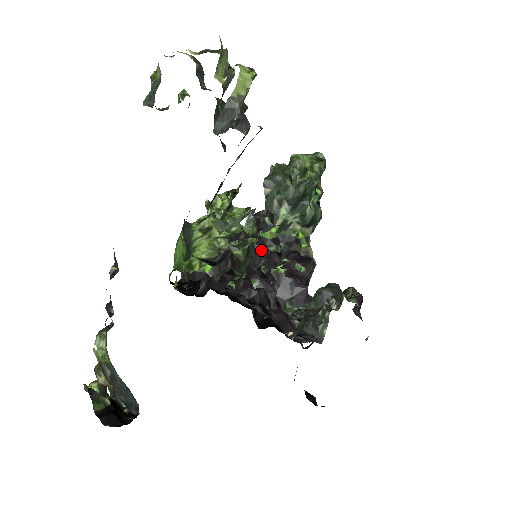
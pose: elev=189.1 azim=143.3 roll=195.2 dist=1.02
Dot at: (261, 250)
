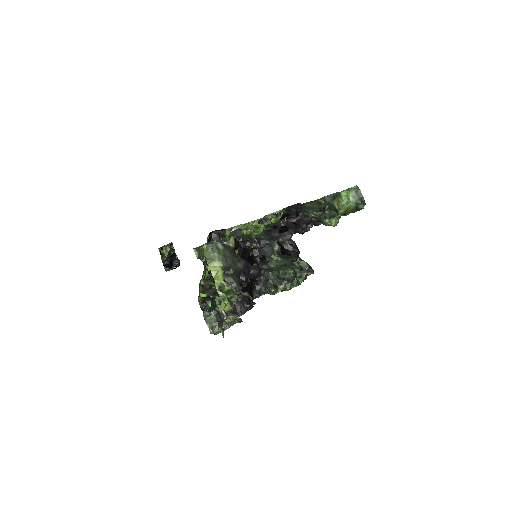
Dot at: (281, 219)
